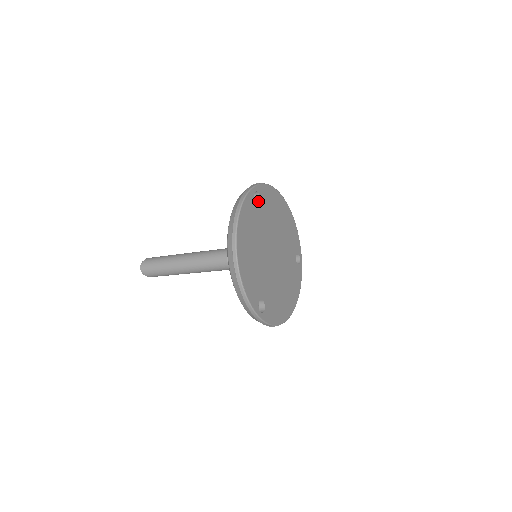
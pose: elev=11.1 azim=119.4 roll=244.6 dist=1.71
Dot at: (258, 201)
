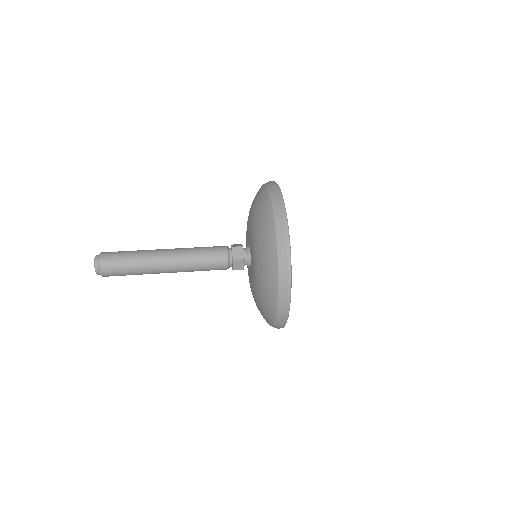
Dot at: occluded
